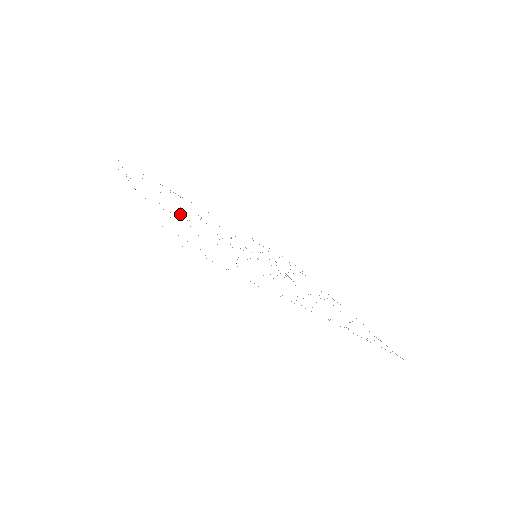
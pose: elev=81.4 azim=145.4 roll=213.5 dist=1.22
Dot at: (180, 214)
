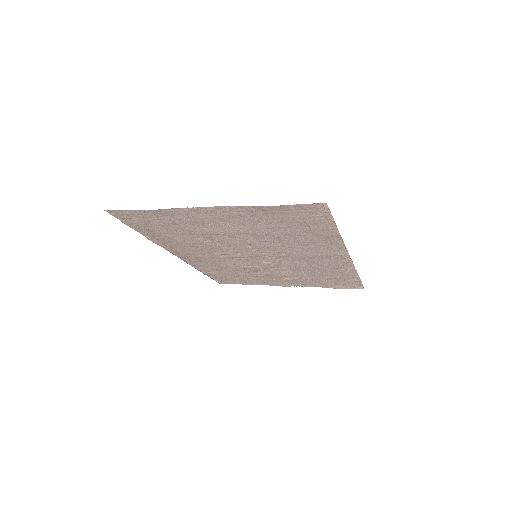
Dot at: (229, 225)
